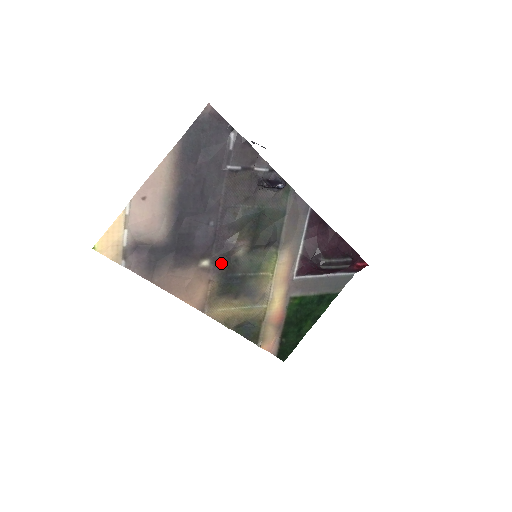
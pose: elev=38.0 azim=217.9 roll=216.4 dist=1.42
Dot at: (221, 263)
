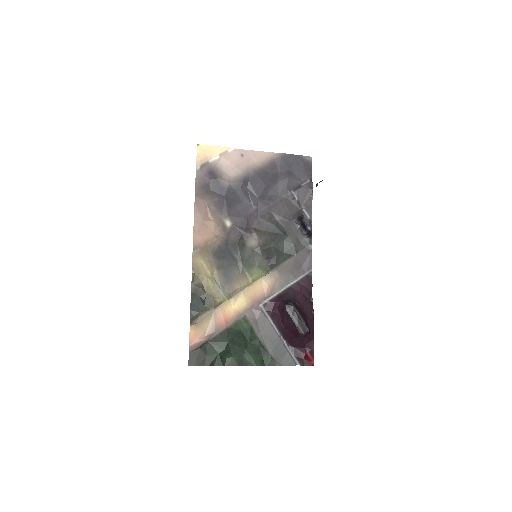
Dot at: (235, 235)
